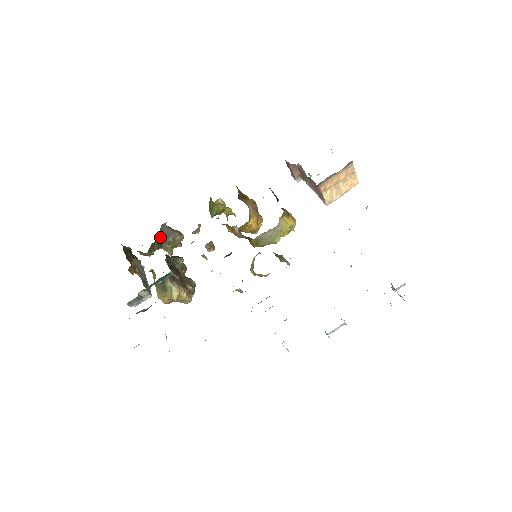
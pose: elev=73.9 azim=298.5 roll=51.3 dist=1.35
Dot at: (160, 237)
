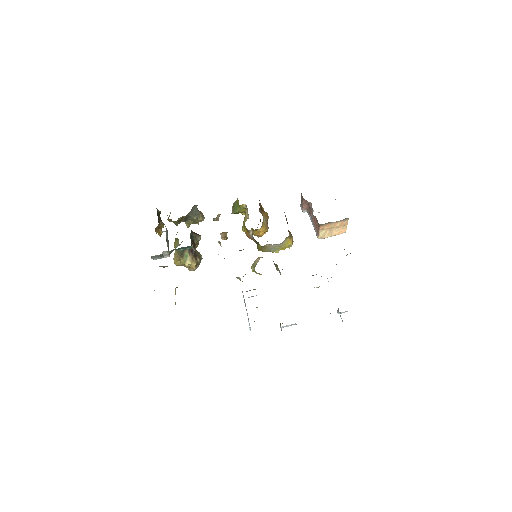
Dot at: (189, 214)
